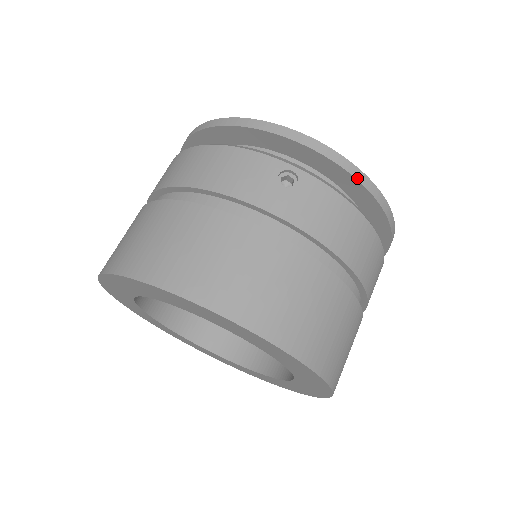
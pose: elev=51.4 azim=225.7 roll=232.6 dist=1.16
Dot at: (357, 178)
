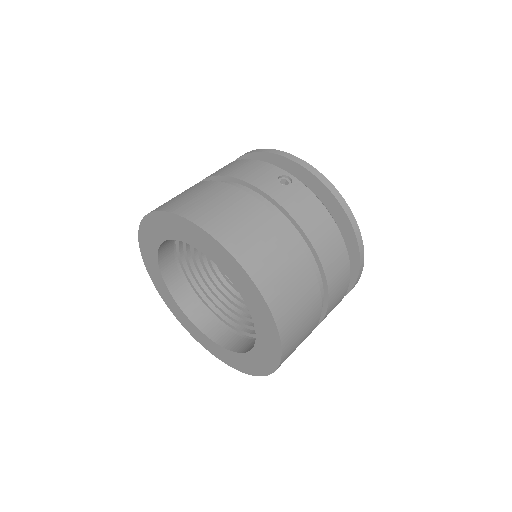
Dot at: (335, 196)
